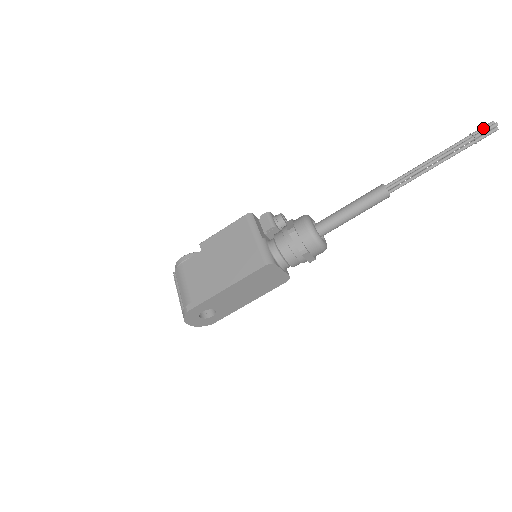
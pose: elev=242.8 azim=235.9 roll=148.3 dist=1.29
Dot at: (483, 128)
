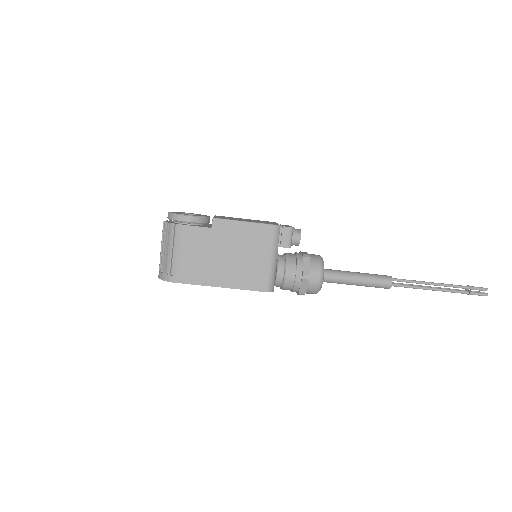
Dot at: (479, 289)
